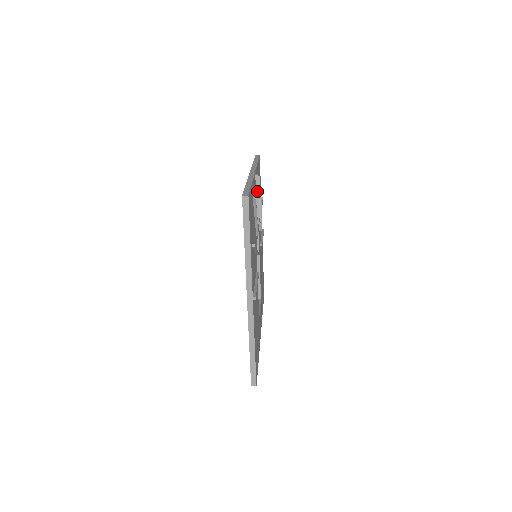
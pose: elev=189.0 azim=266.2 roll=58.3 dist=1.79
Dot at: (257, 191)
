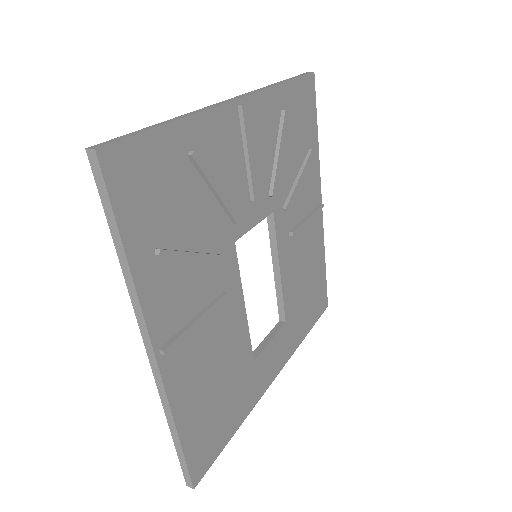
Dot at: (244, 138)
